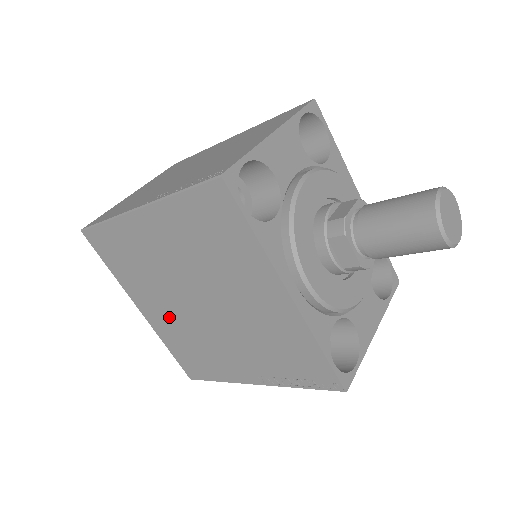
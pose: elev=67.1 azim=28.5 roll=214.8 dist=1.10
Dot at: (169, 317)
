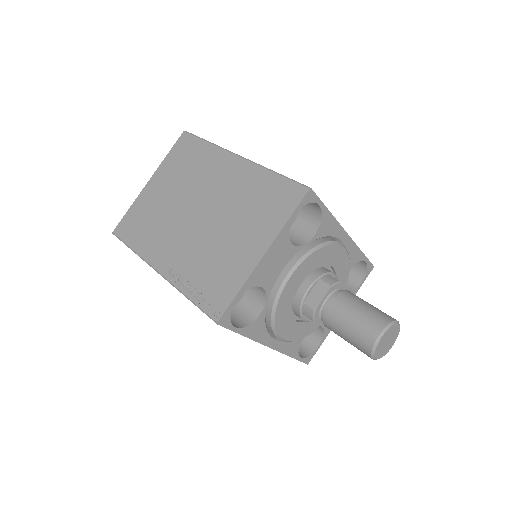
Dot at: occluded
